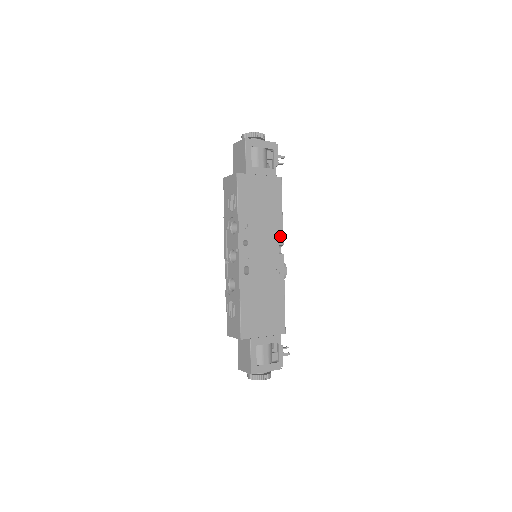
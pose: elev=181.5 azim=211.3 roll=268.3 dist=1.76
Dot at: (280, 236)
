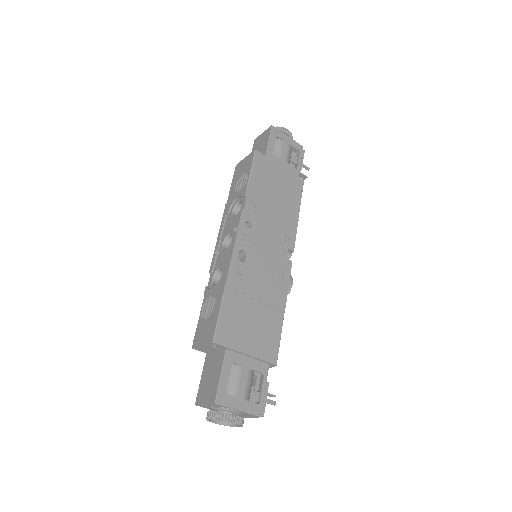
Dot at: (291, 239)
